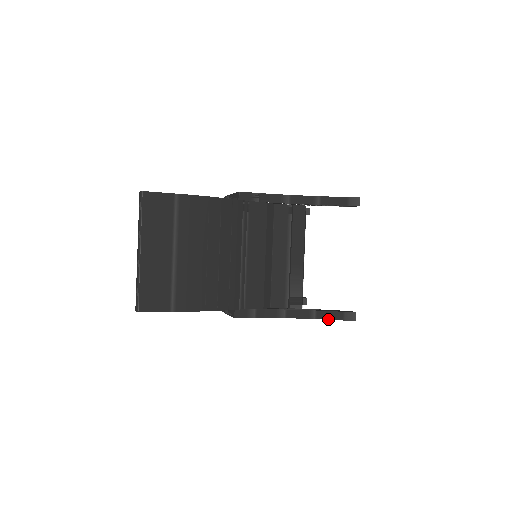
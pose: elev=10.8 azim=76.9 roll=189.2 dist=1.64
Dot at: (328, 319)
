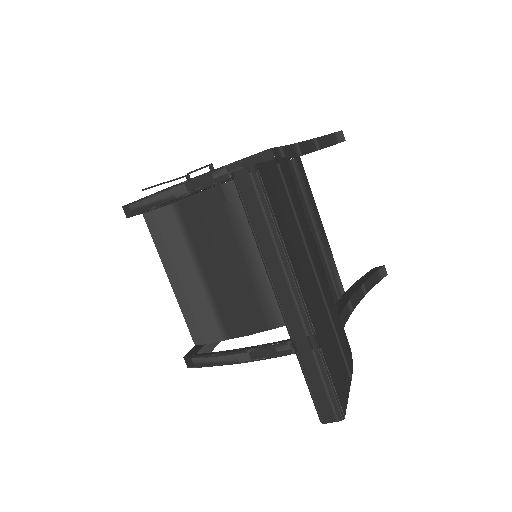
Dot at: occluded
